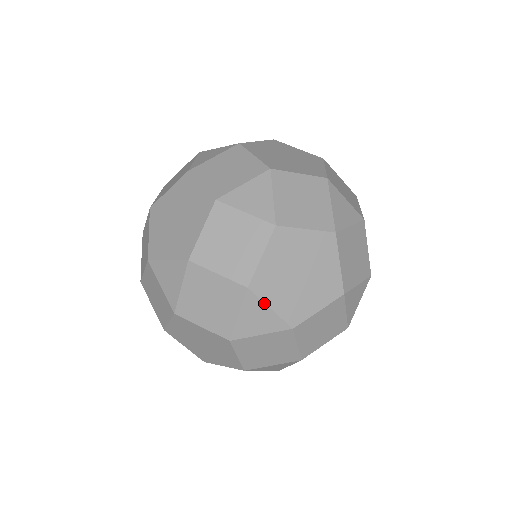
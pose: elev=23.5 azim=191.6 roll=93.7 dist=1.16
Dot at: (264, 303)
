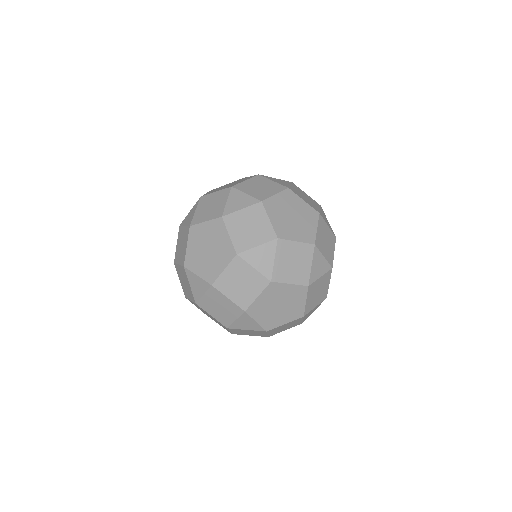
Dot at: (193, 273)
